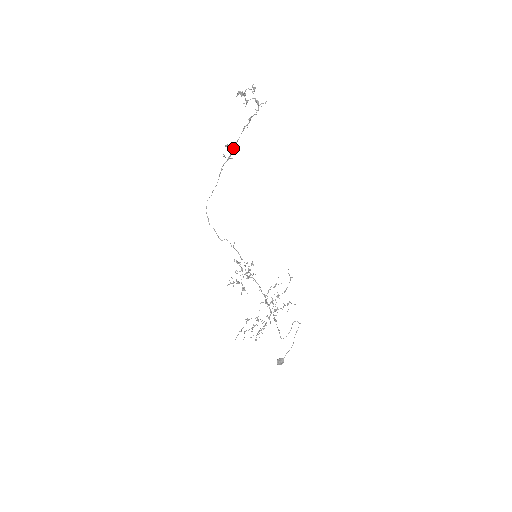
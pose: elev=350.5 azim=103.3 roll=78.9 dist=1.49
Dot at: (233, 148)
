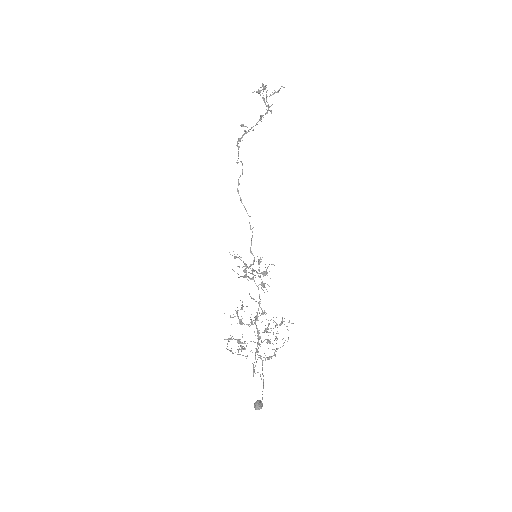
Dot at: (248, 131)
